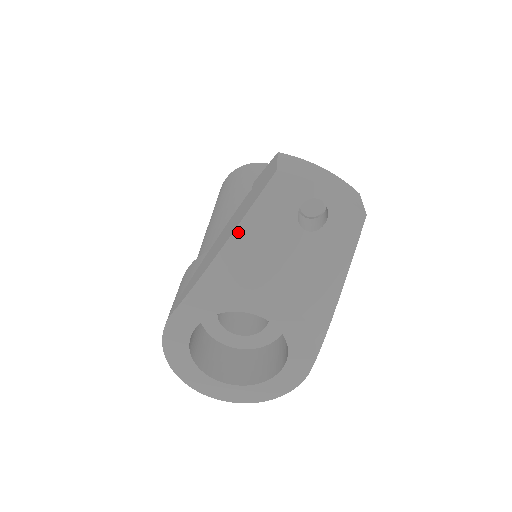
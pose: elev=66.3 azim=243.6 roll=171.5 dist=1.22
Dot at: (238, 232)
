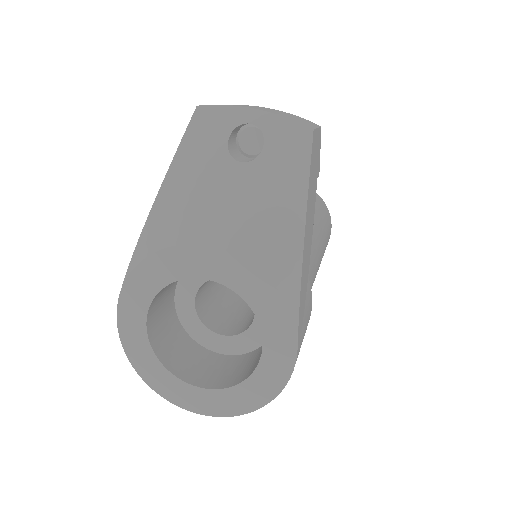
Dot at: (167, 182)
